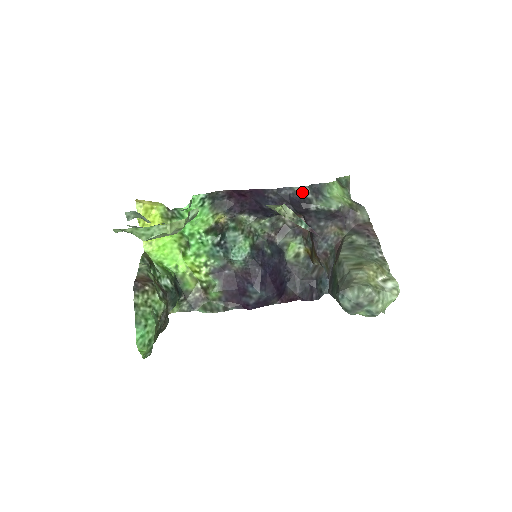
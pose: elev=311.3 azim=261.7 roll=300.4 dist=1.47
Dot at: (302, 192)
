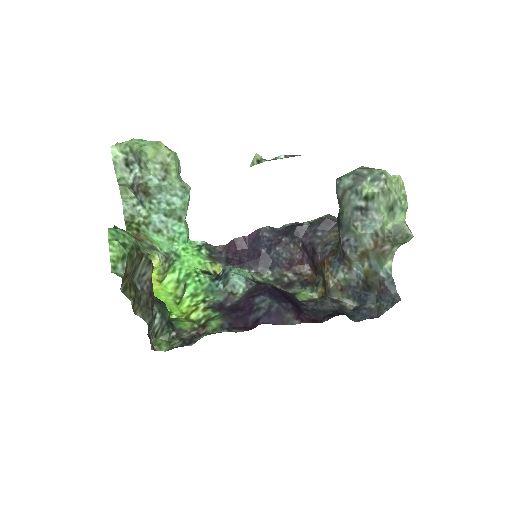
Dot at: occluded
